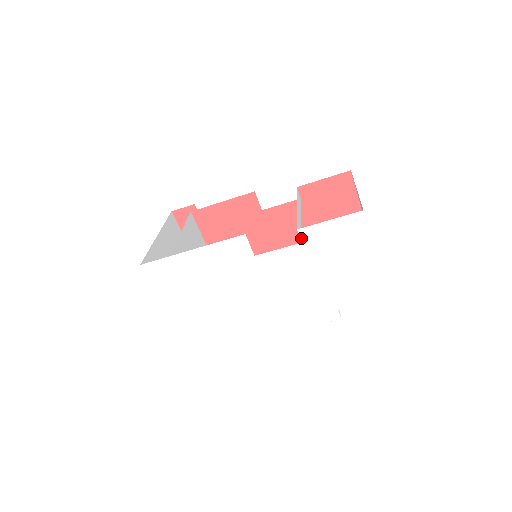
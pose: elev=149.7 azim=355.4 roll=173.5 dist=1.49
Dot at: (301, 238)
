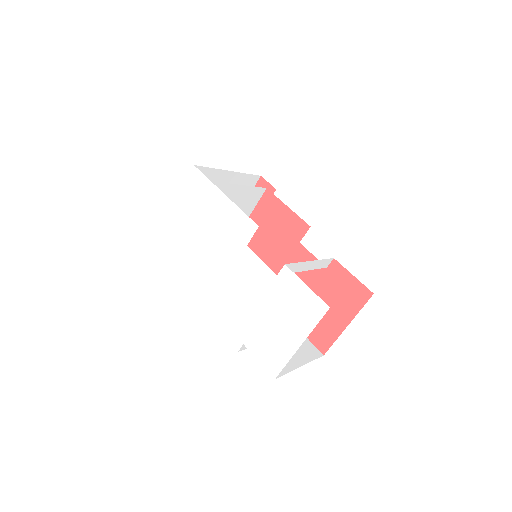
Dot at: (280, 272)
